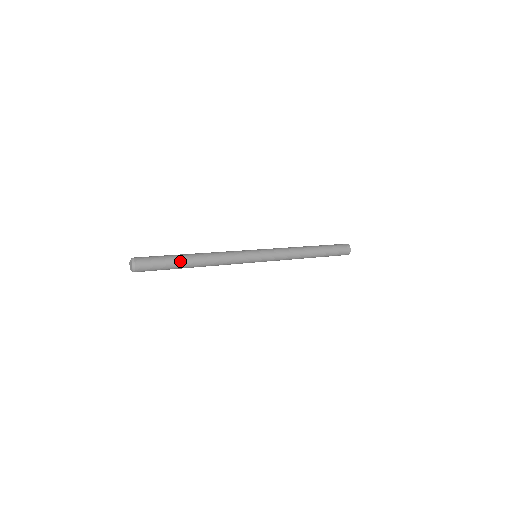
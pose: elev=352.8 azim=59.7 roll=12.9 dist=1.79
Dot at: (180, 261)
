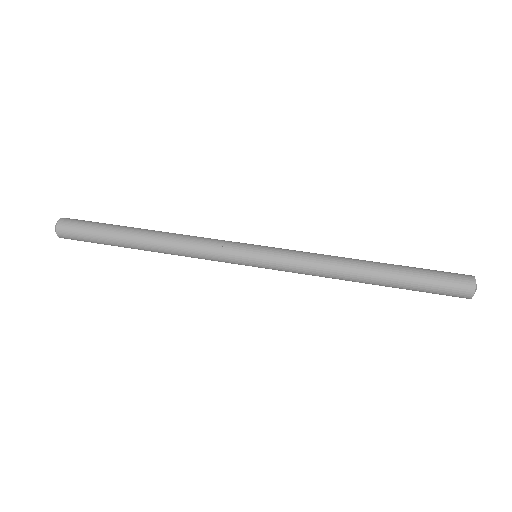
Dot at: (119, 235)
